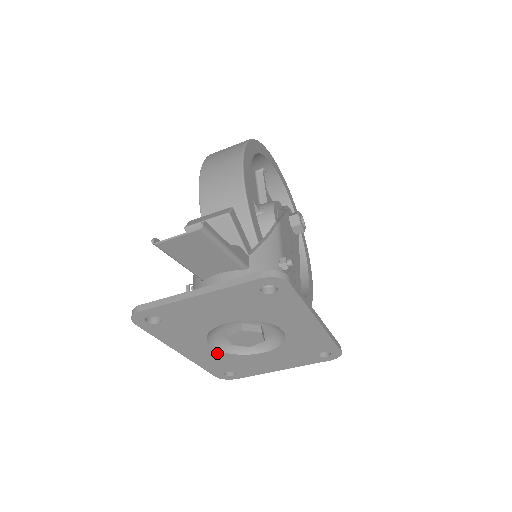
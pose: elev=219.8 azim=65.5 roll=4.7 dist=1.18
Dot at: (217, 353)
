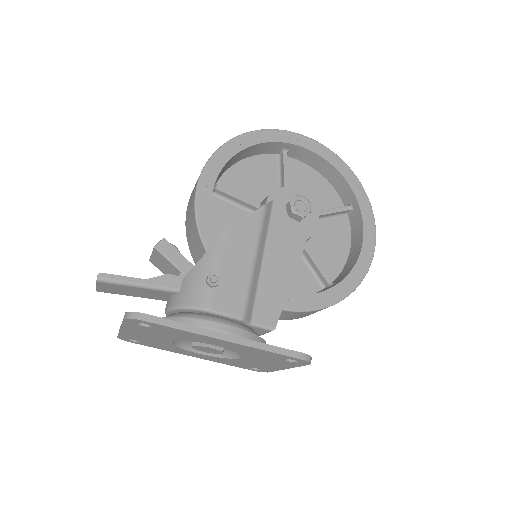
Dot at: (213, 357)
